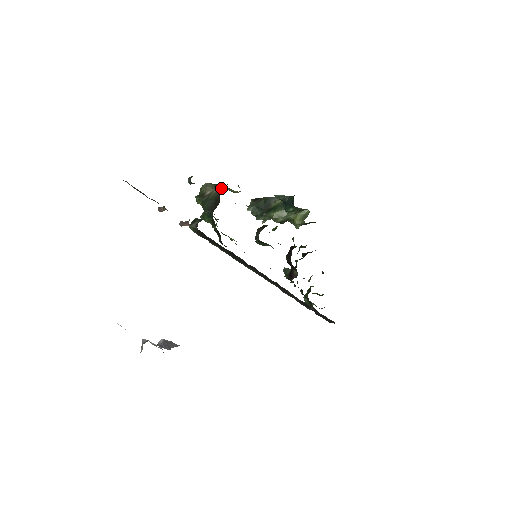
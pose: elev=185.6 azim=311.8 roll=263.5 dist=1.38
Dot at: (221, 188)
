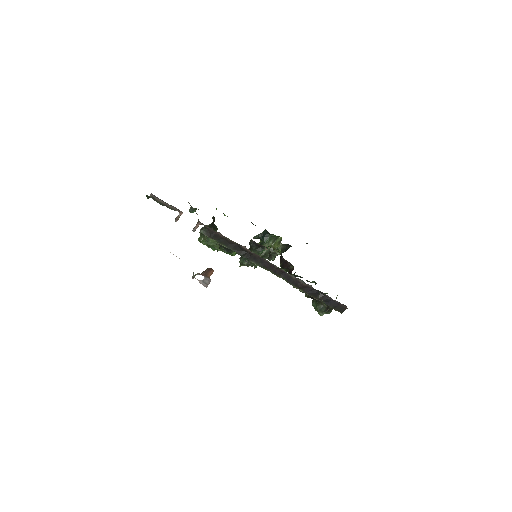
Dot at: (213, 217)
